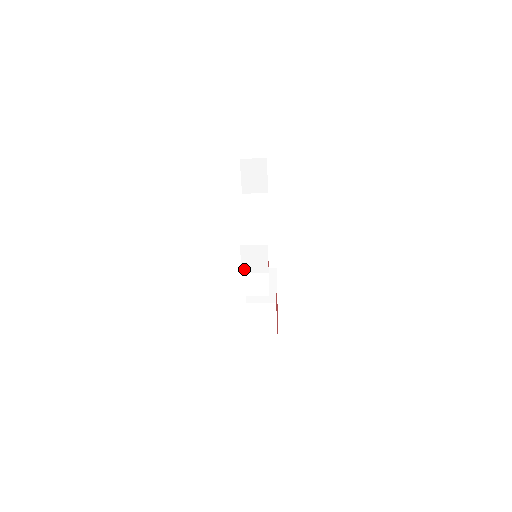
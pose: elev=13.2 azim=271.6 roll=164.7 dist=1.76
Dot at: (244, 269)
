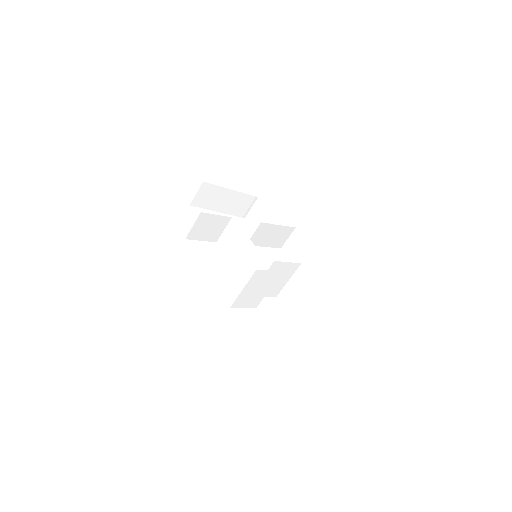
Dot at: (241, 271)
